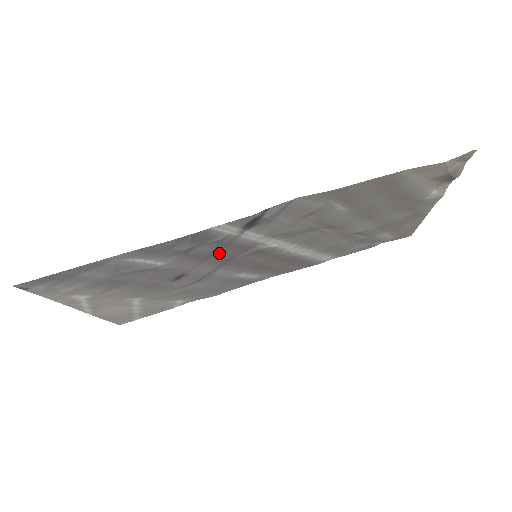
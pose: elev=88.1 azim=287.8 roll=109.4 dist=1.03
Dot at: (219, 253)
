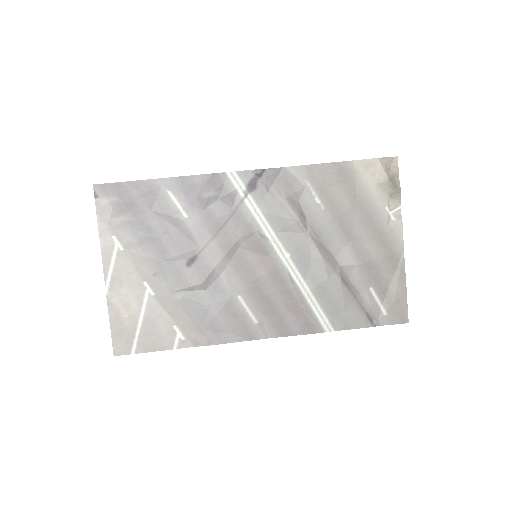
Dot at: (228, 227)
